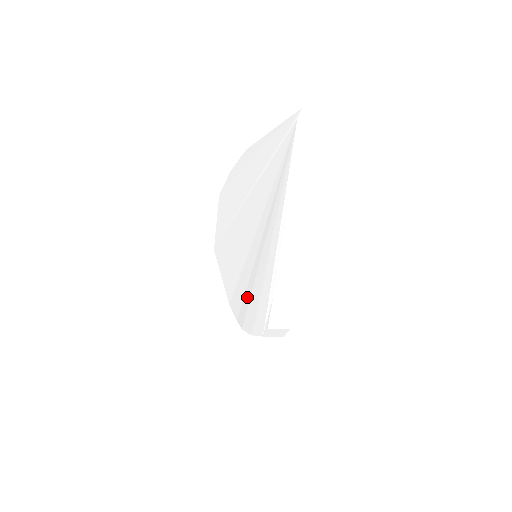
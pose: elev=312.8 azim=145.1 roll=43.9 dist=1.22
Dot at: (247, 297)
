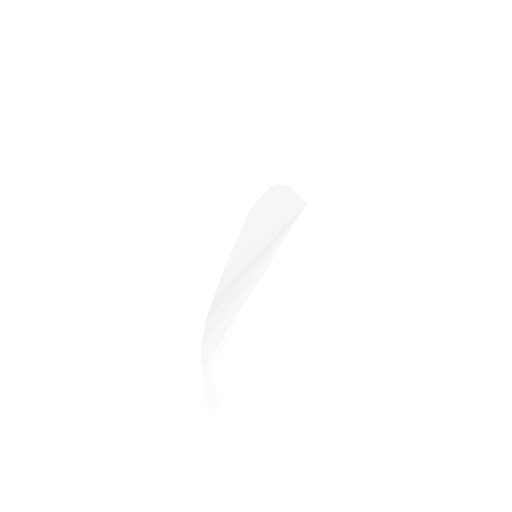
Dot at: (231, 287)
